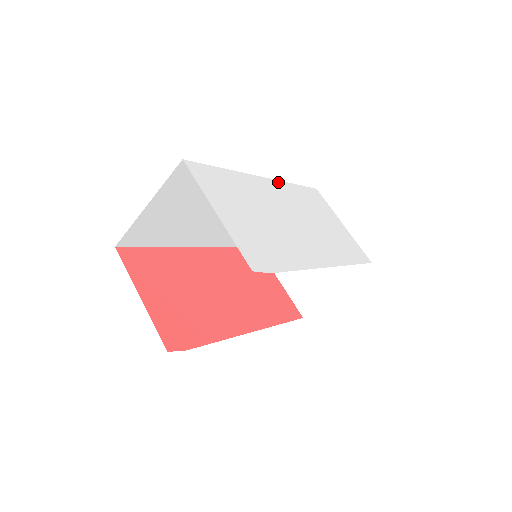
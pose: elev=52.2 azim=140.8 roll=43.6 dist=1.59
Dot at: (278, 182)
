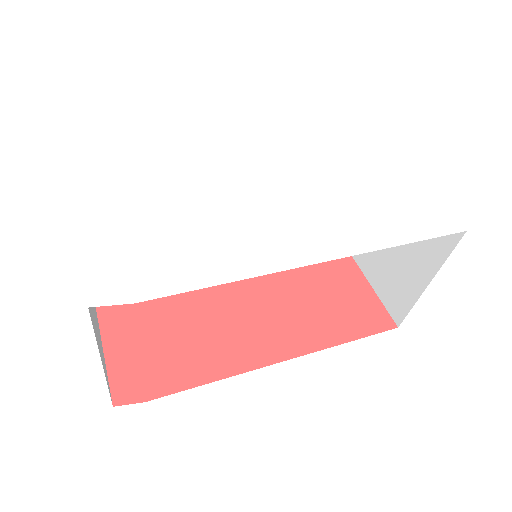
Dot at: (273, 141)
